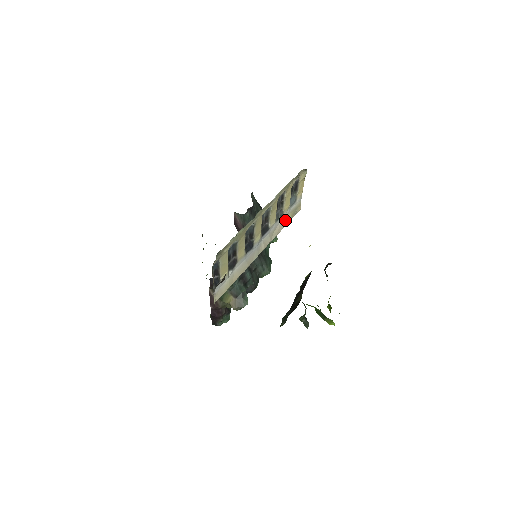
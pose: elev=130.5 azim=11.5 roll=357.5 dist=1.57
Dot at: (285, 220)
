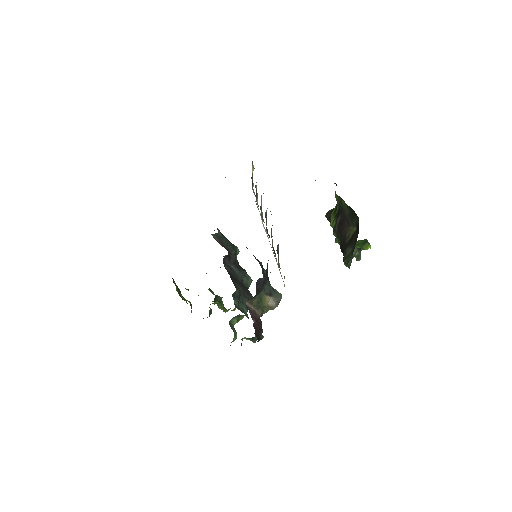
Dot at: occluded
